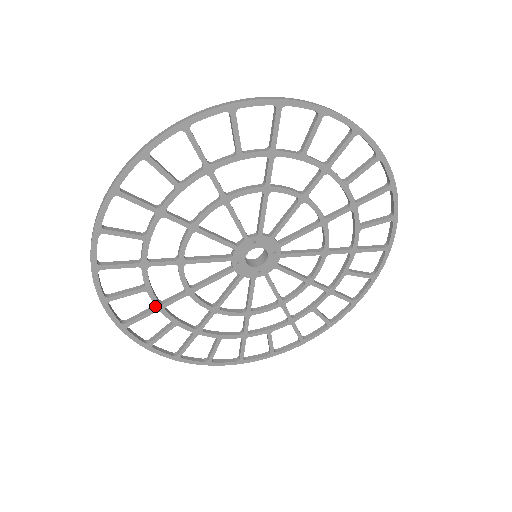
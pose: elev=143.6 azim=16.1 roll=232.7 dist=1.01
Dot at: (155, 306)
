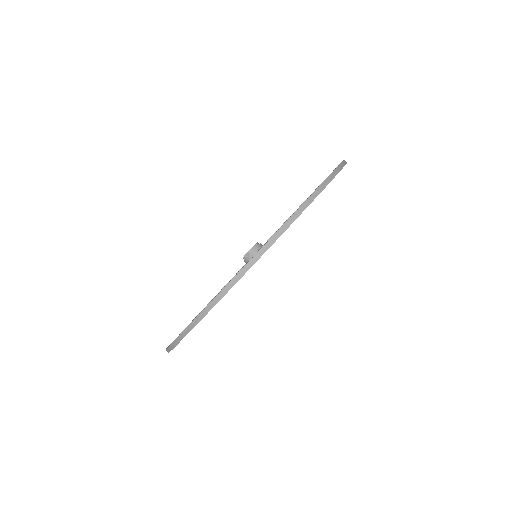
Dot at: occluded
